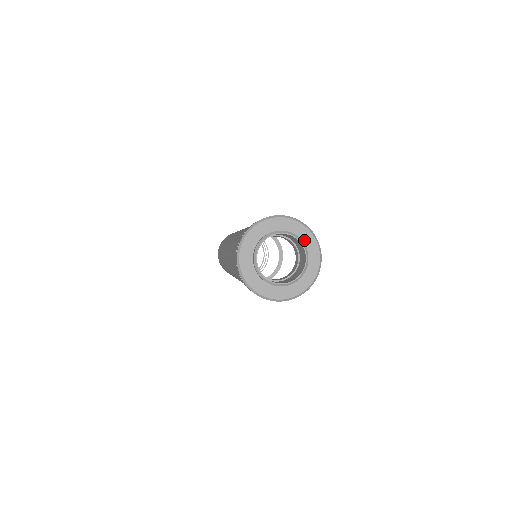
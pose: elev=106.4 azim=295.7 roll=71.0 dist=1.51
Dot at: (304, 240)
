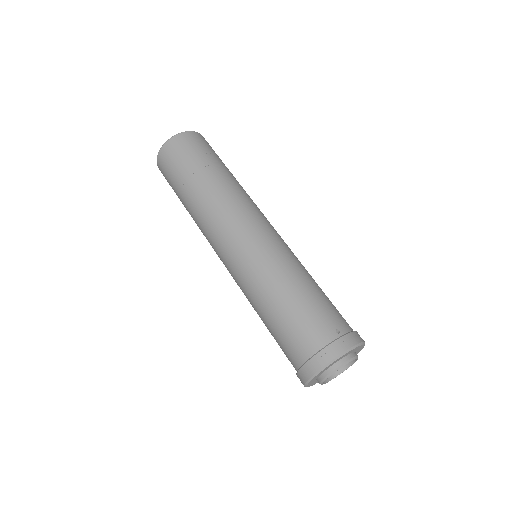
Dot at: (353, 351)
